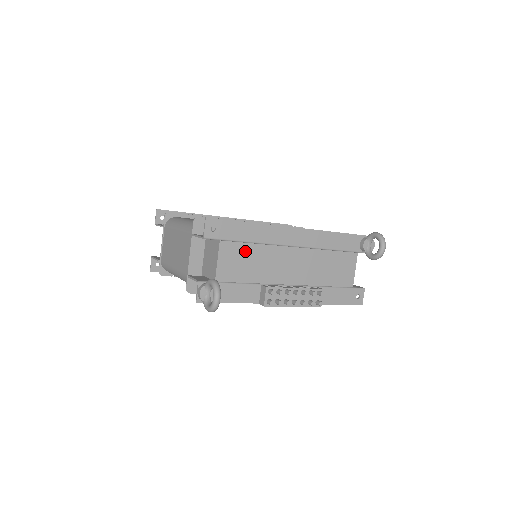
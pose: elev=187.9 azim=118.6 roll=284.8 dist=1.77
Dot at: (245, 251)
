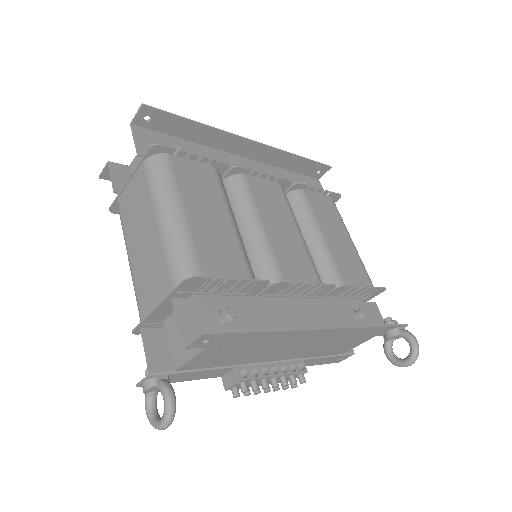
Dot at: (238, 349)
